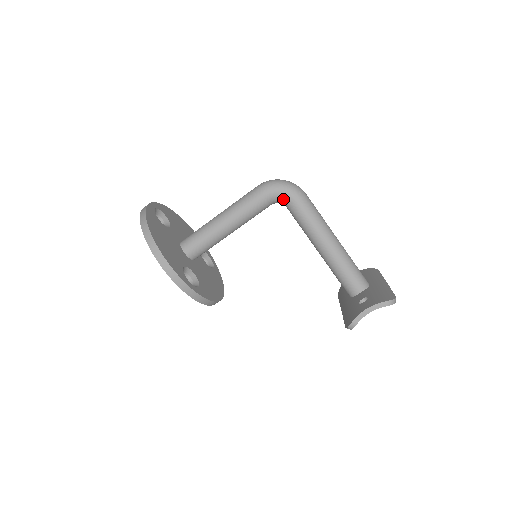
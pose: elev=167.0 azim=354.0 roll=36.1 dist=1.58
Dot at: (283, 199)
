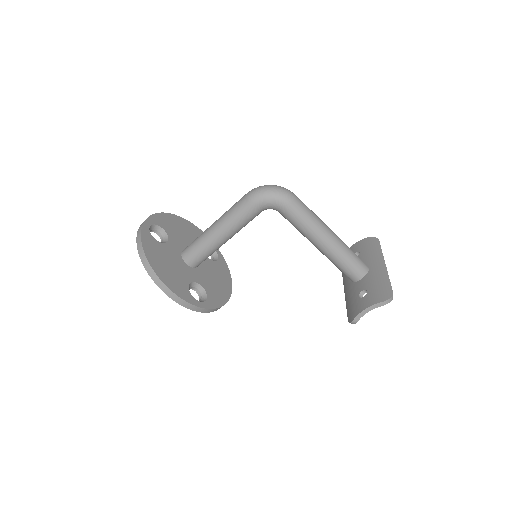
Dot at: (273, 207)
